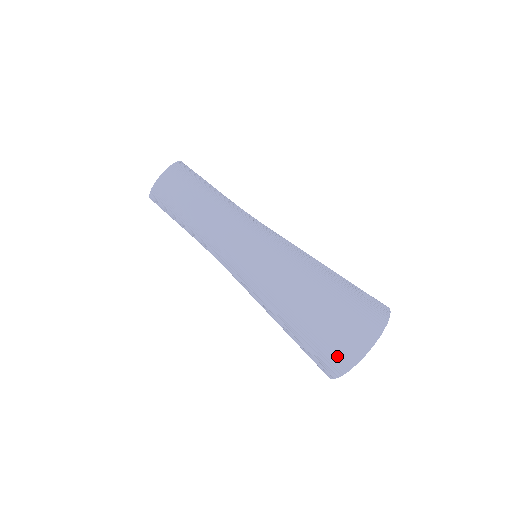
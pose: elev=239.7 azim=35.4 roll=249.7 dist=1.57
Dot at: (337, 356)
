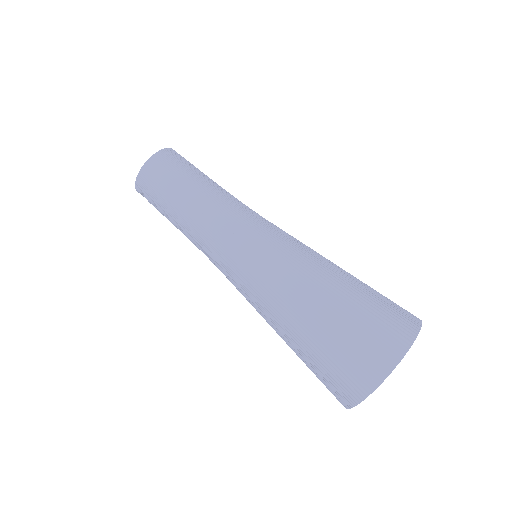
Dot at: (375, 351)
